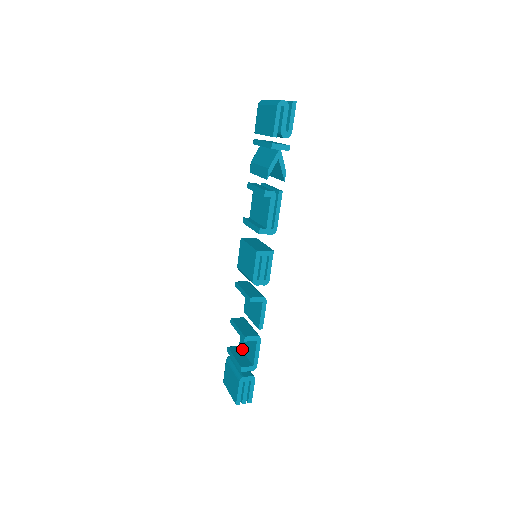
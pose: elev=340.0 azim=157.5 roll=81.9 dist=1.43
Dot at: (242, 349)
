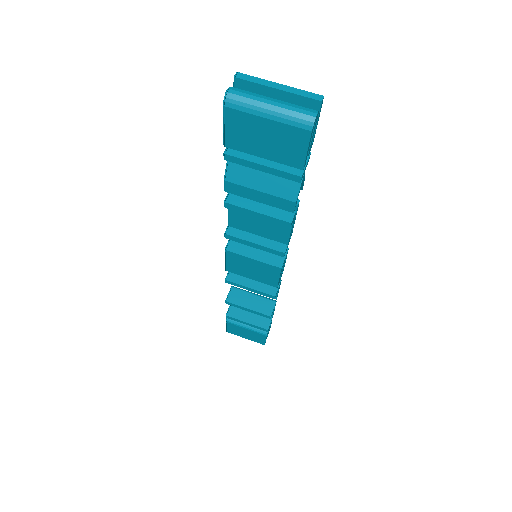
Dot at: occluded
